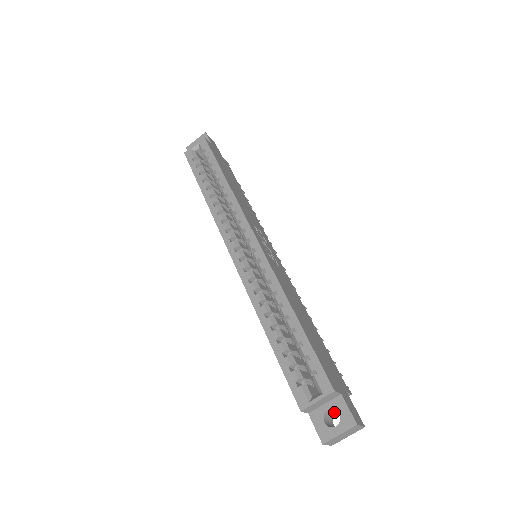
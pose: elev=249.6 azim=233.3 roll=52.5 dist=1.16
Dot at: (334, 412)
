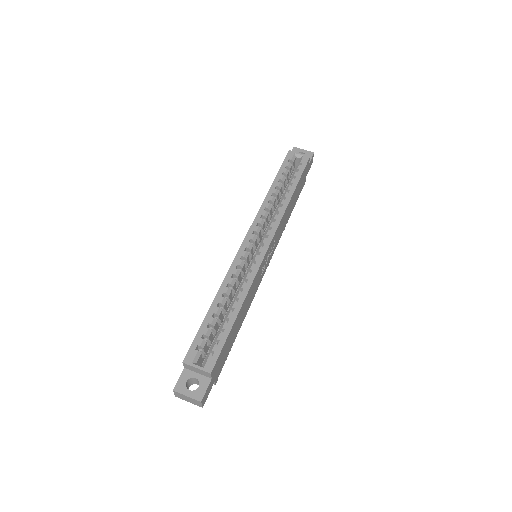
Dot at: (197, 383)
